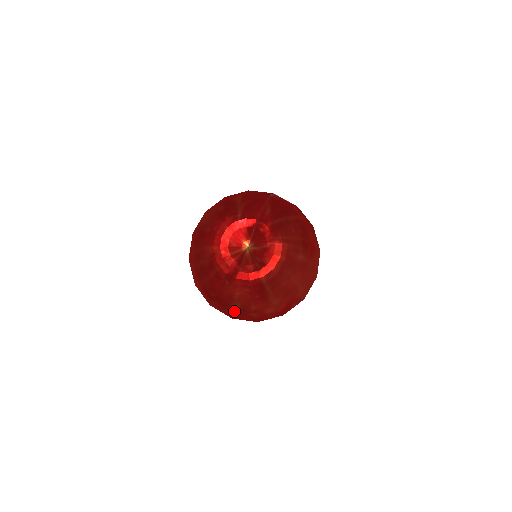
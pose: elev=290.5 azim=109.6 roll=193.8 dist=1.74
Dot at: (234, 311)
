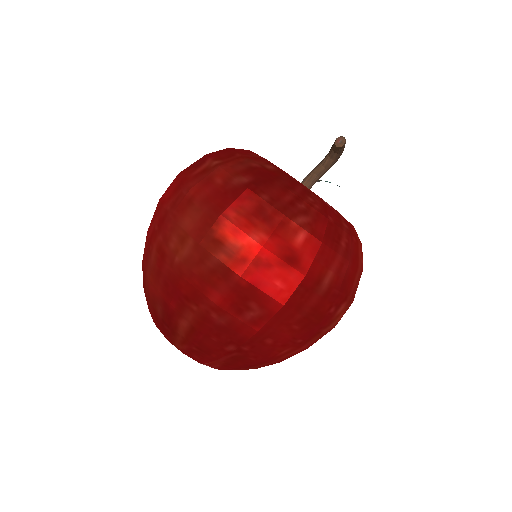
Dot at: occluded
